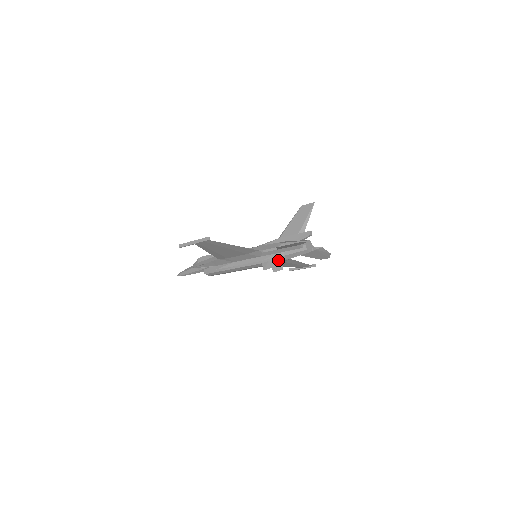
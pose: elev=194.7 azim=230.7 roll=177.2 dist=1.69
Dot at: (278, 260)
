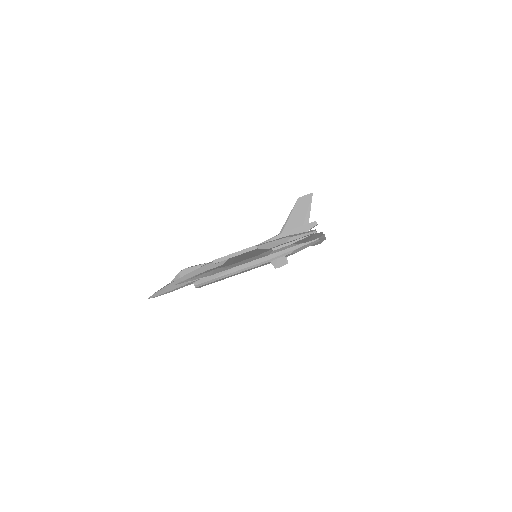
Dot at: (287, 255)
